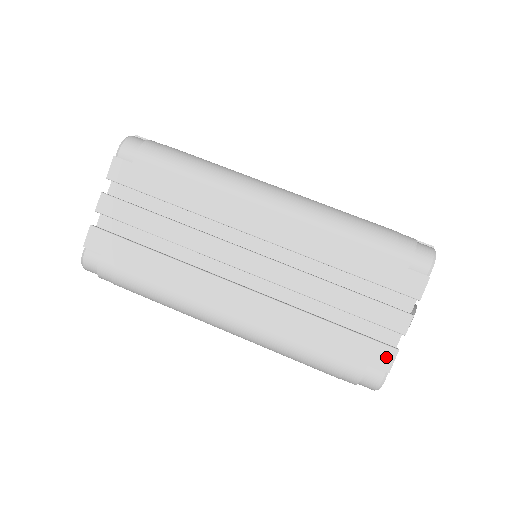
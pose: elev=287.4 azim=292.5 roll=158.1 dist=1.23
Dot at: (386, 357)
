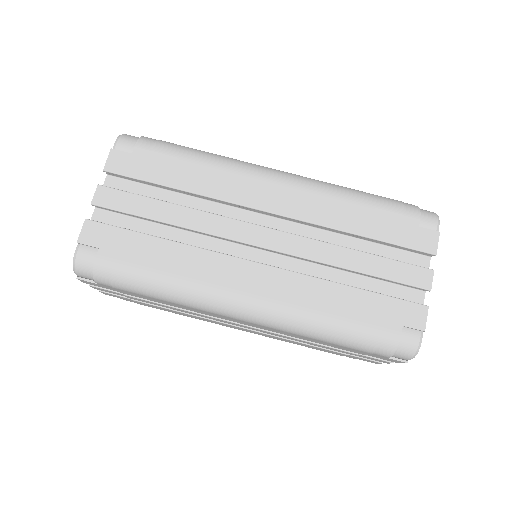
Dot at: (418, 315)
